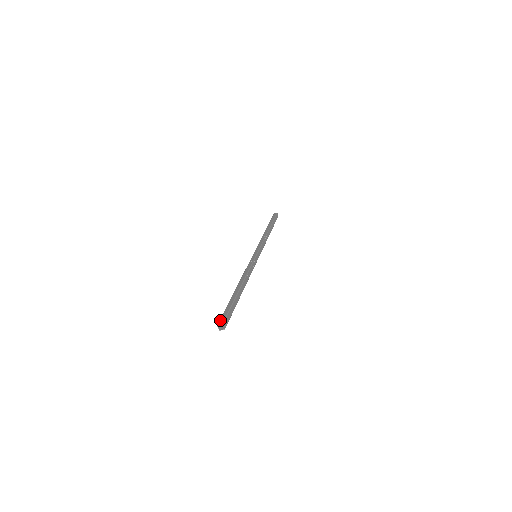
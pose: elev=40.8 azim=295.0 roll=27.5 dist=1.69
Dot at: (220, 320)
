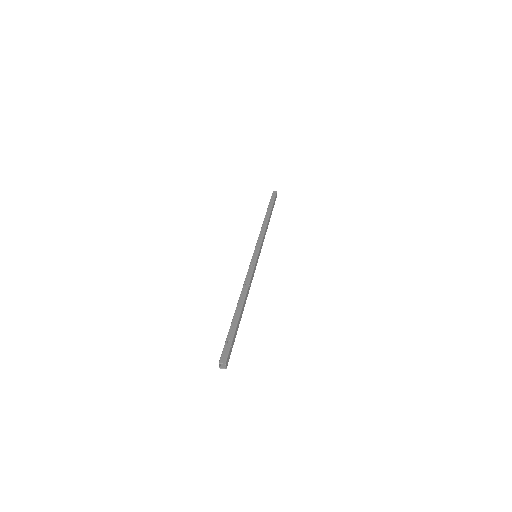
Dot at: (222, 356)
